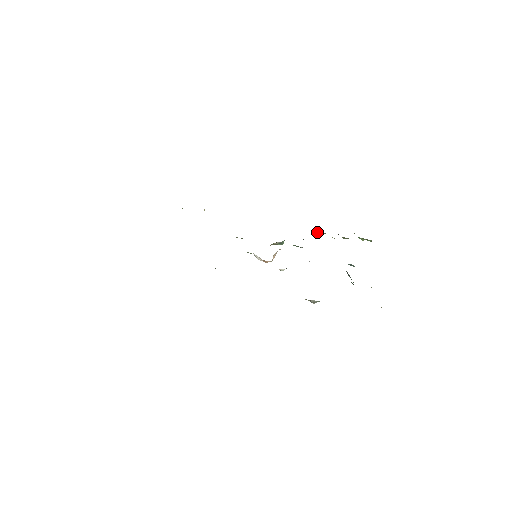
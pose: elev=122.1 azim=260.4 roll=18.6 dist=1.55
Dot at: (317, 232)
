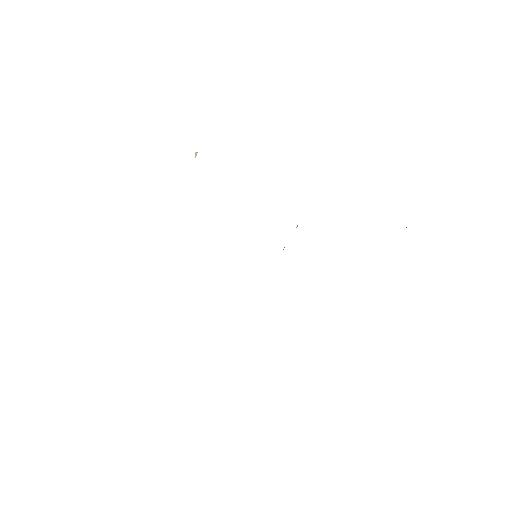
Dot at: occluded
